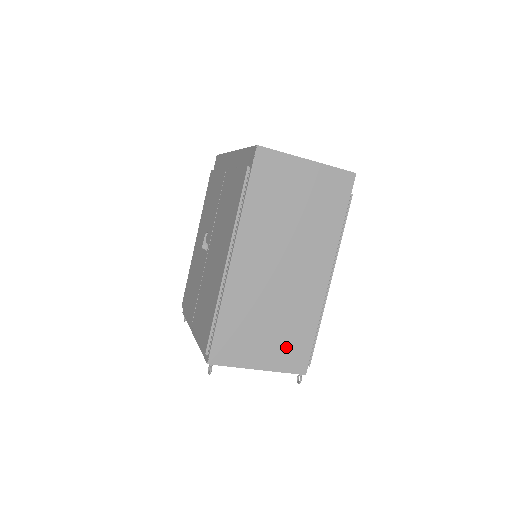
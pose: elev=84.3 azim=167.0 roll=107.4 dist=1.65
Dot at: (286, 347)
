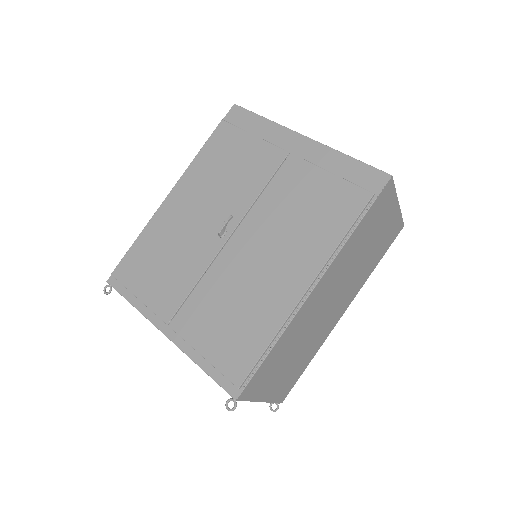
Dot at: (288, 378)
